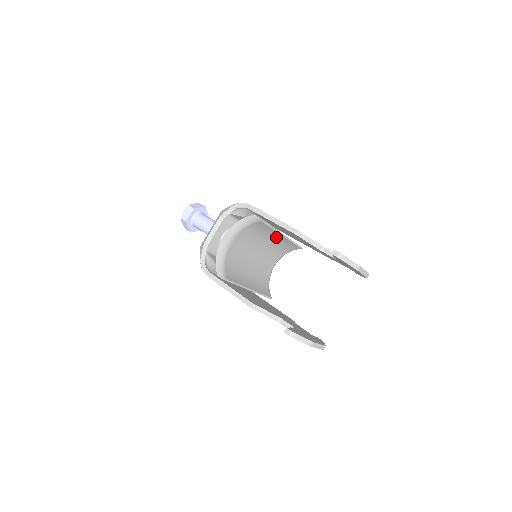
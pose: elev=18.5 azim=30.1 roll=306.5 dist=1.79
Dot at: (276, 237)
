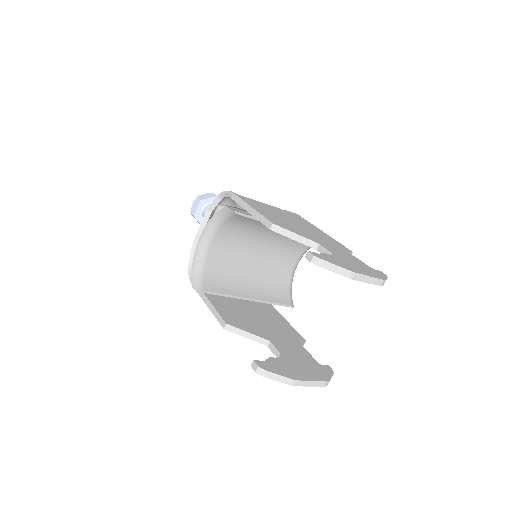
Dot at: occluded
